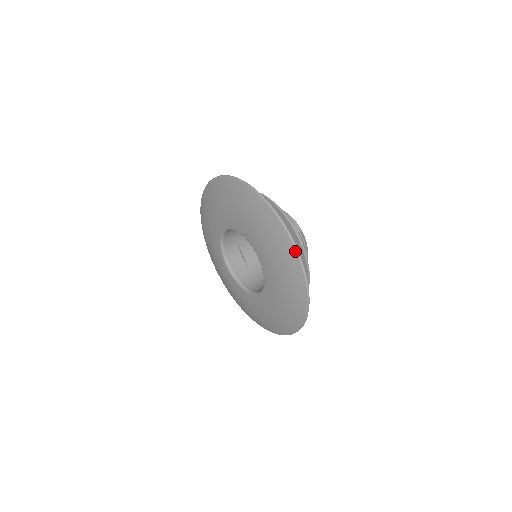
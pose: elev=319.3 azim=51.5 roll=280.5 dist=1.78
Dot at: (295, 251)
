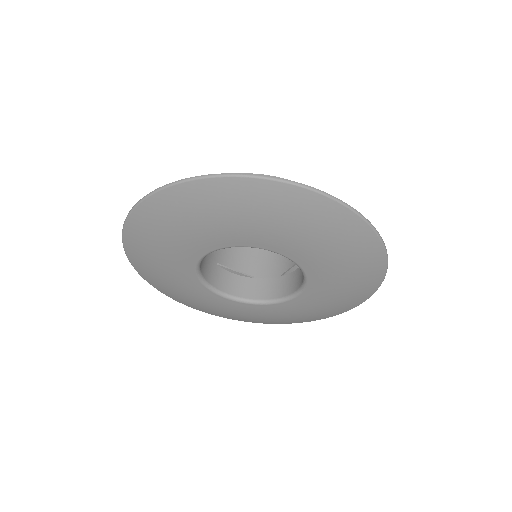
Dot at: (316, 194)
